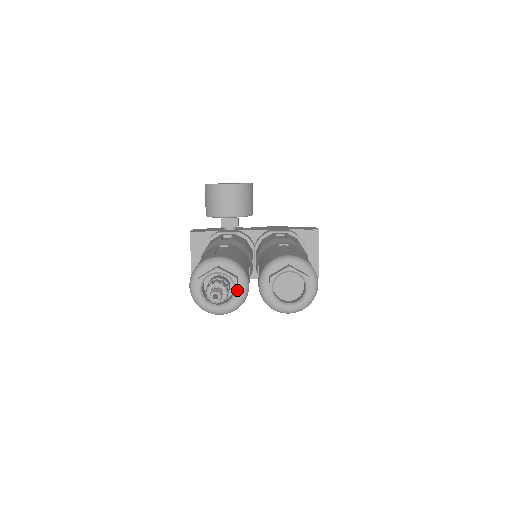
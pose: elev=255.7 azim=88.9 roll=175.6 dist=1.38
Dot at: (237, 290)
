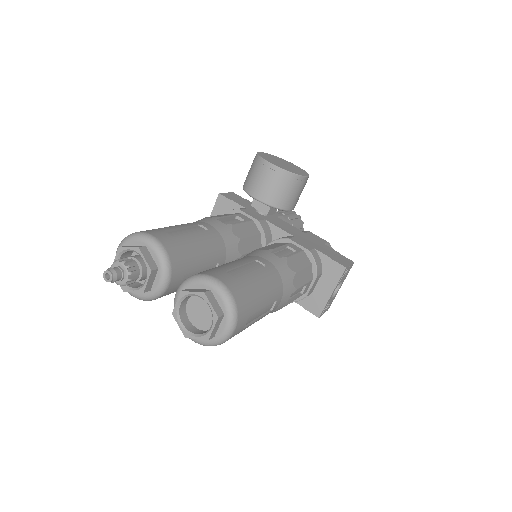
Dot at: (147, 282)
